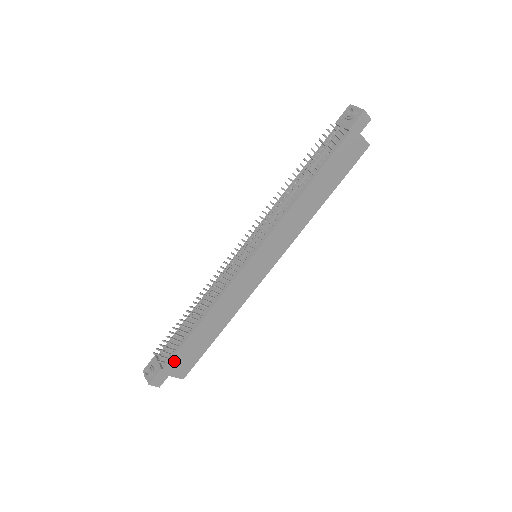
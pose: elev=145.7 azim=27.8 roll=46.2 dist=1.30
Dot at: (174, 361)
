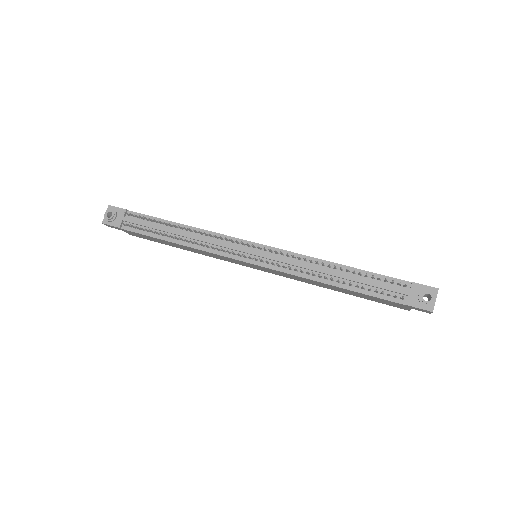
Dot at: (133, 232)
